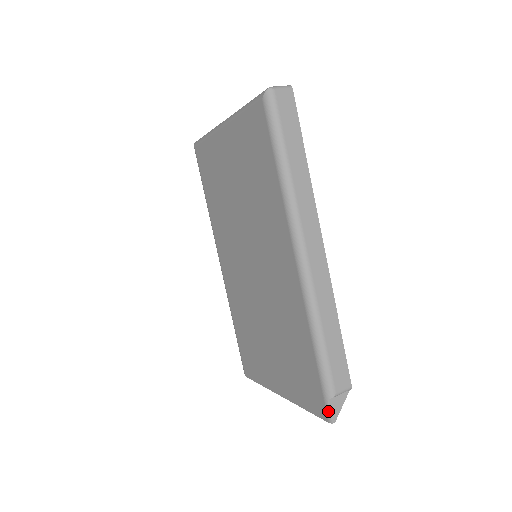
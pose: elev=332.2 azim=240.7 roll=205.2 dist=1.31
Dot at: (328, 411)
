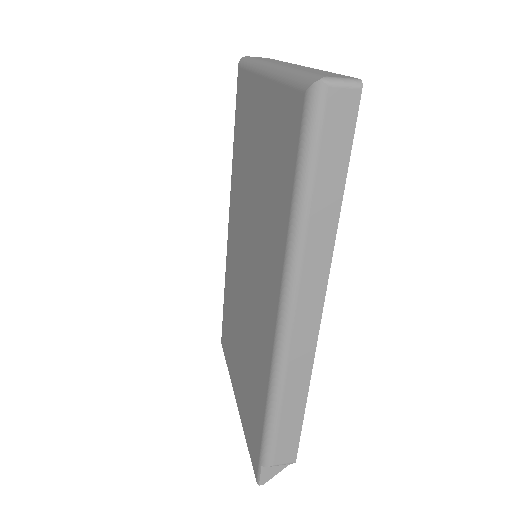
Dot at: (259, 474)
